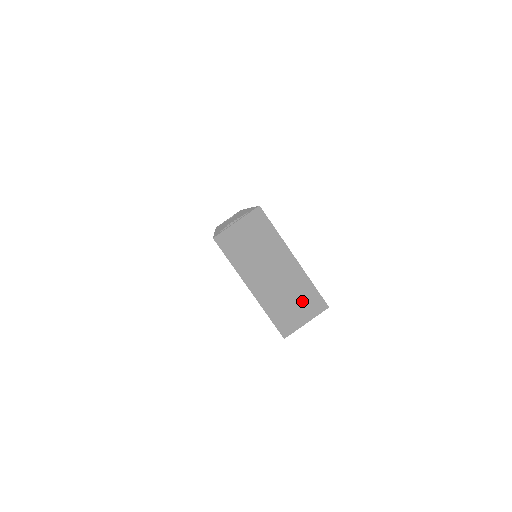
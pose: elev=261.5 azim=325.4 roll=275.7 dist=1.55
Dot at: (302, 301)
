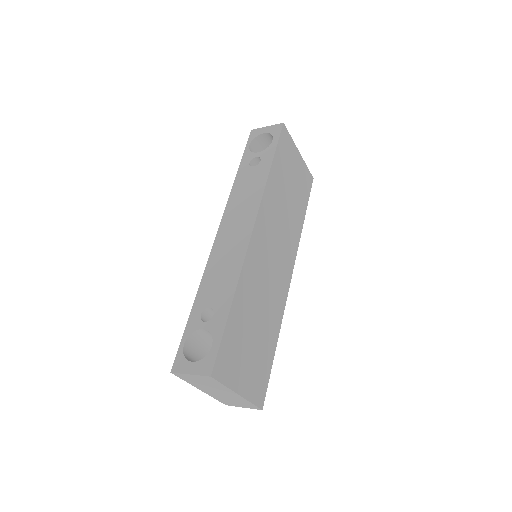
Dot at: (242, 403)
